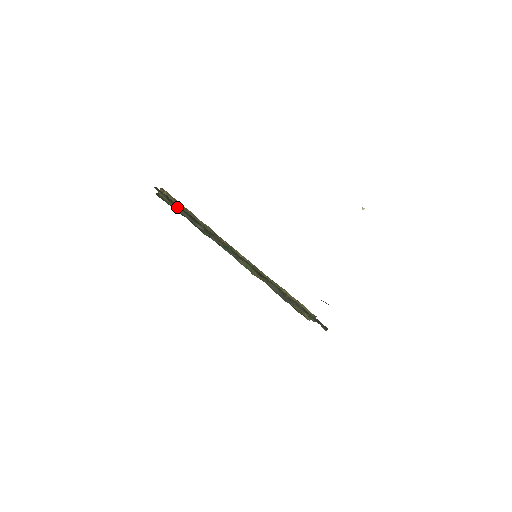
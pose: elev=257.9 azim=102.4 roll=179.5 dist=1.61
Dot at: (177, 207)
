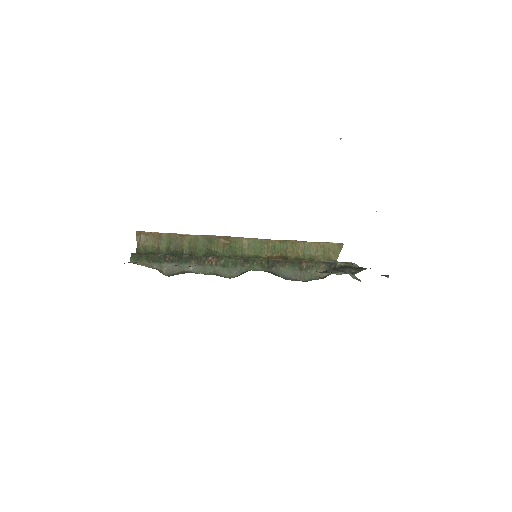
Dot at: (161, 261)
